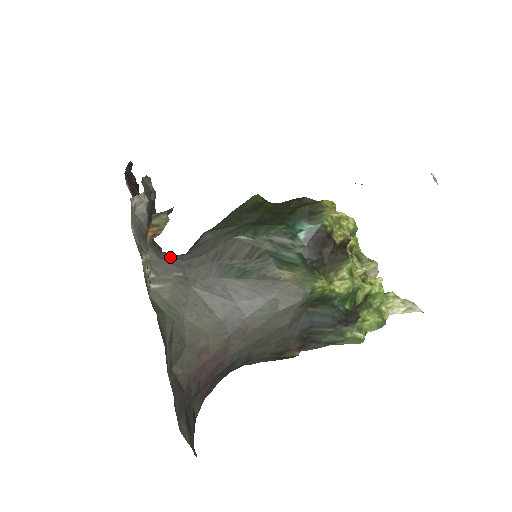
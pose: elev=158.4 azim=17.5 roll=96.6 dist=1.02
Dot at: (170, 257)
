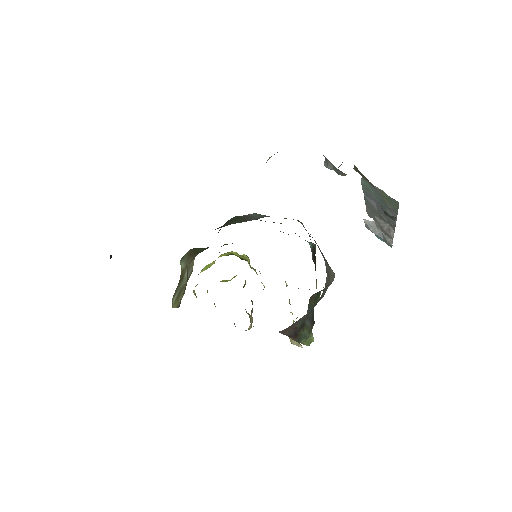
Dot at: occluded
